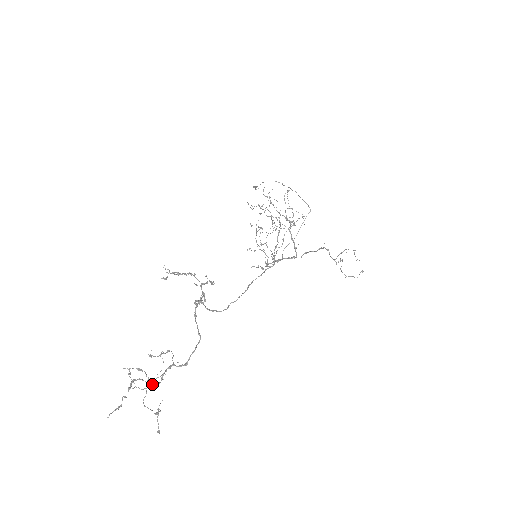
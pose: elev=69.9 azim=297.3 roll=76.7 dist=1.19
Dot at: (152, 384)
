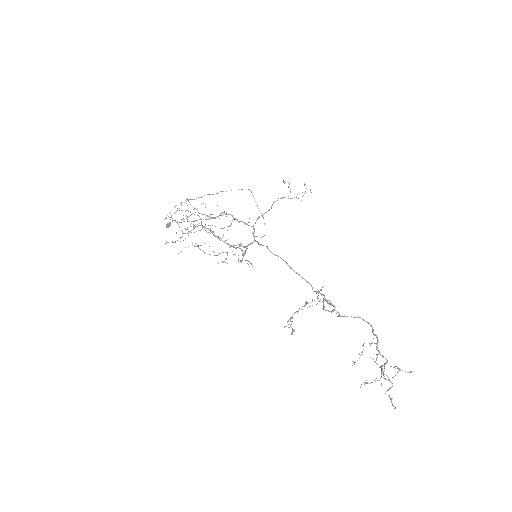
Dot at: occluded
